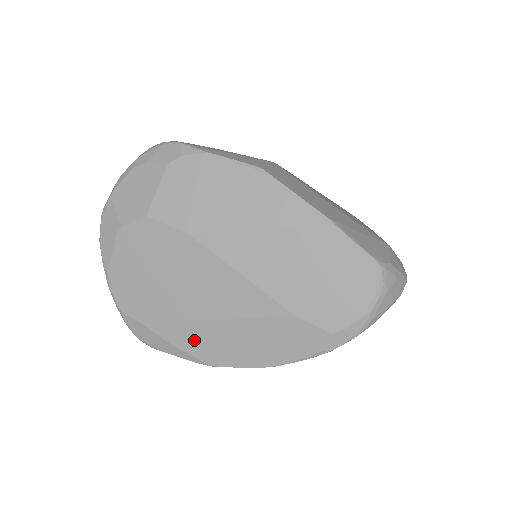
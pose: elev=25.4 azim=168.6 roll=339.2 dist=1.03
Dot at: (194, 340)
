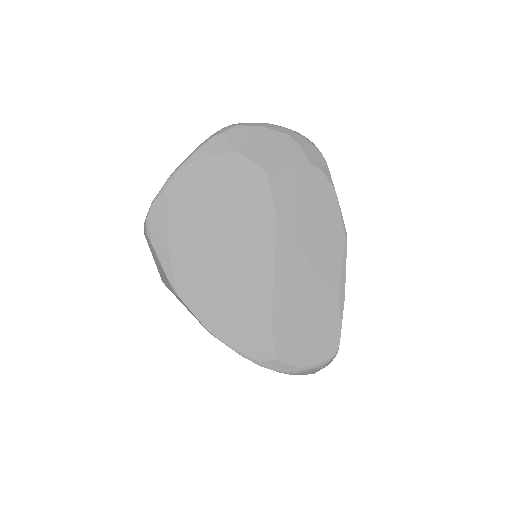
Dot at: (190, 268)
